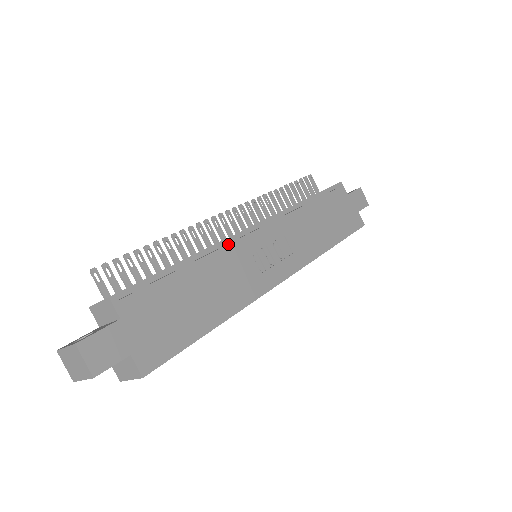
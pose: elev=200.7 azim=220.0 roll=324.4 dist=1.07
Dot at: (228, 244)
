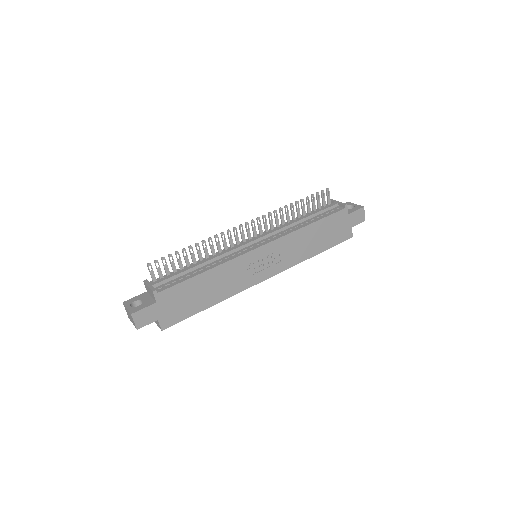
Dot at: (234, 258)
